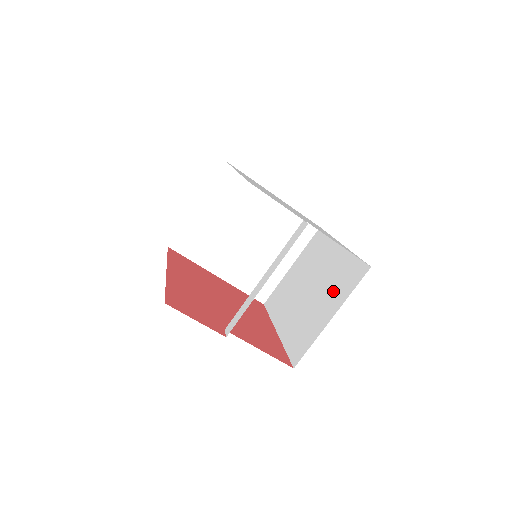
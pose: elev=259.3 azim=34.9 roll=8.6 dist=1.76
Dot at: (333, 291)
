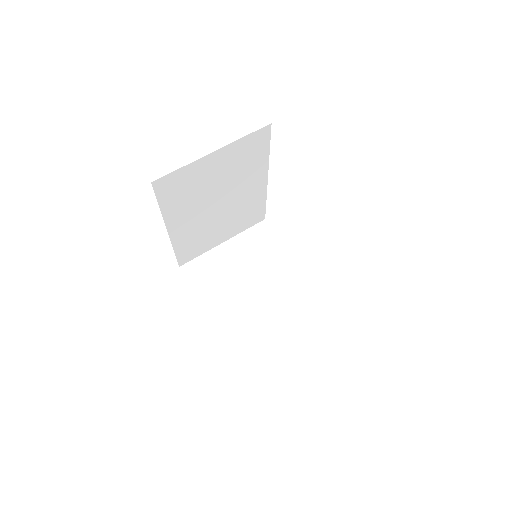
Dot at: occluded
